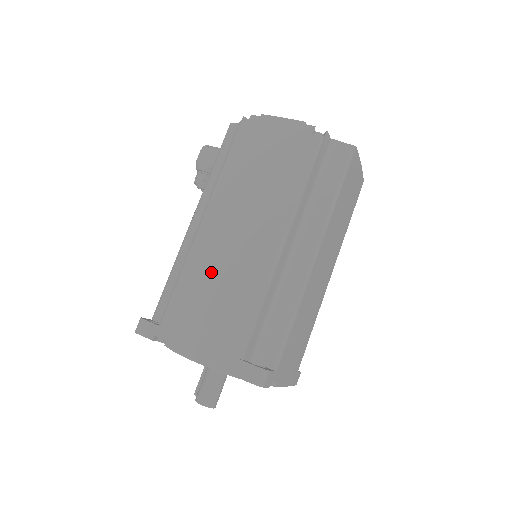
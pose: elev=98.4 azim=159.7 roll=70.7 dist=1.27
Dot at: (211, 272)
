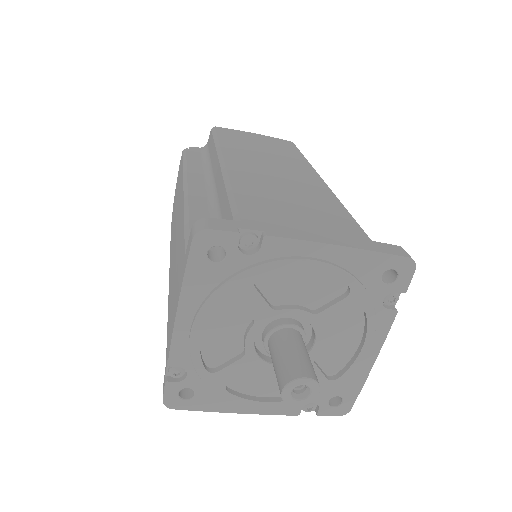
Dot at: (172, 277)
